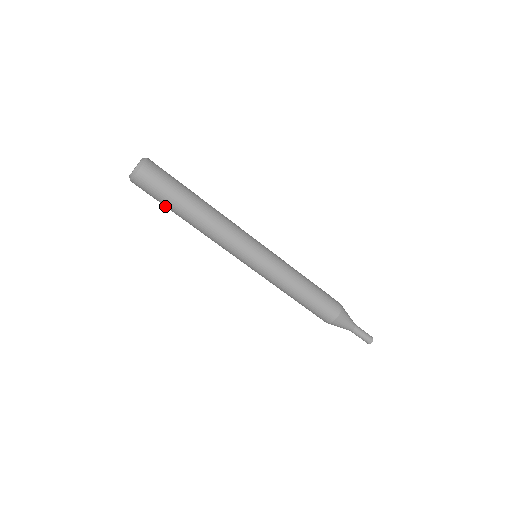
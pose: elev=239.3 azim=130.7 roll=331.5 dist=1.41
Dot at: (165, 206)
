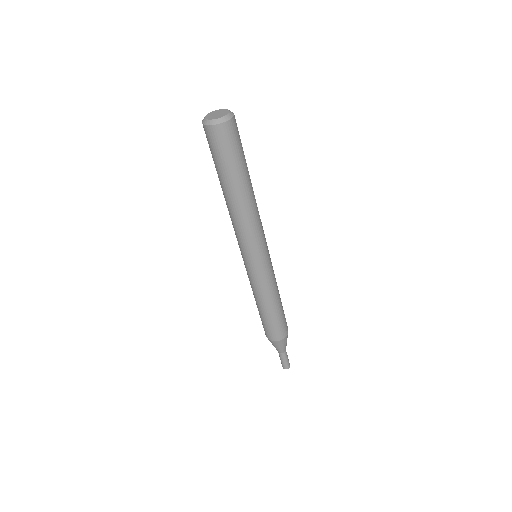
Dot at: (217, 168)
